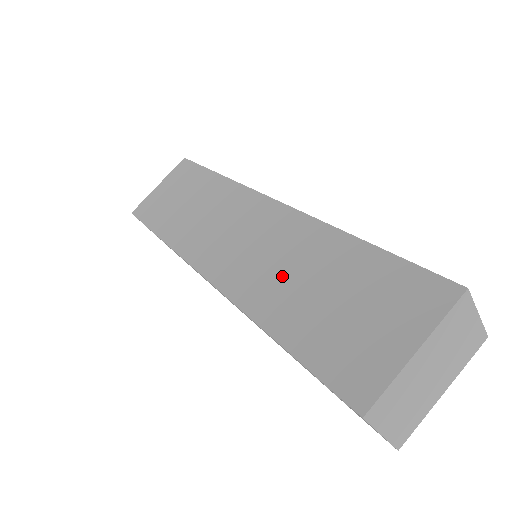
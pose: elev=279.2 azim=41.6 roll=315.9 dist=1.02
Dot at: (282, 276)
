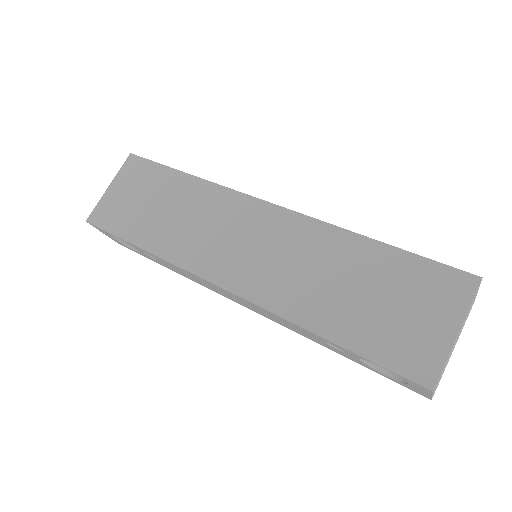
Dot at: (312, 281)
